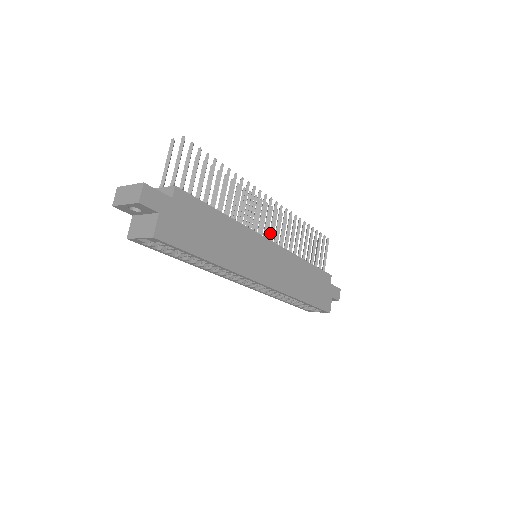
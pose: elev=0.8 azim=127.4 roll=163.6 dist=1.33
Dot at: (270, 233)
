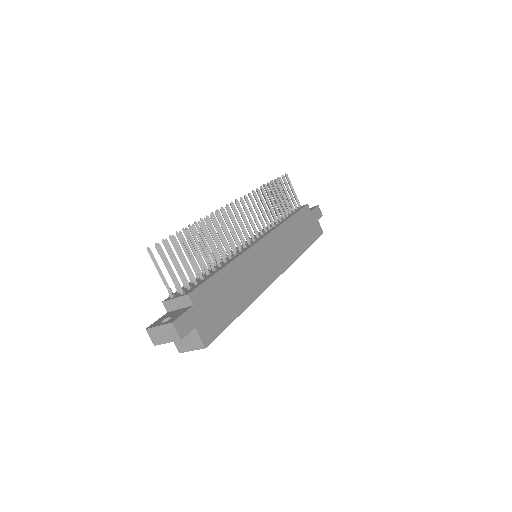
Dot at: (254, 229)
